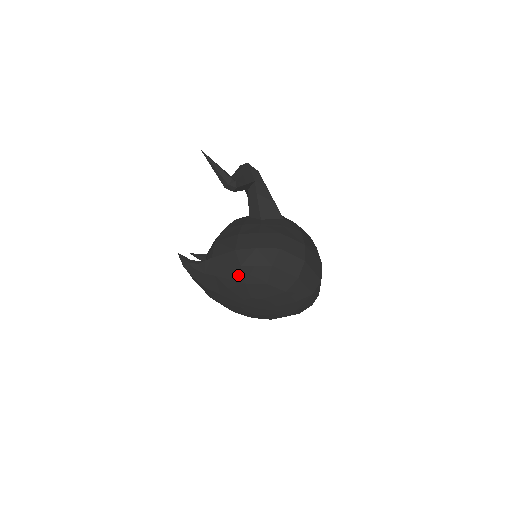
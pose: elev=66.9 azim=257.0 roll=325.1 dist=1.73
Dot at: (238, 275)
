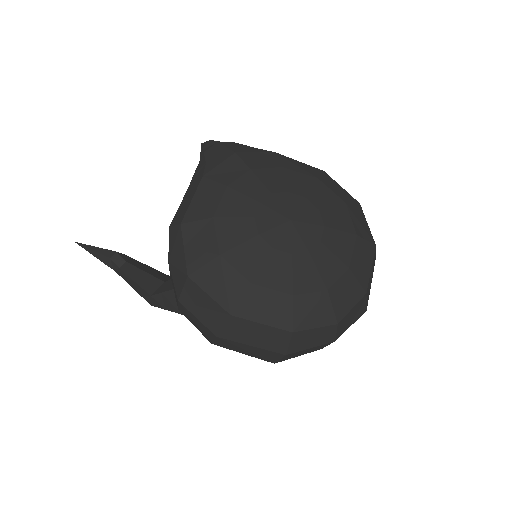
Dot at: (313, 171)
